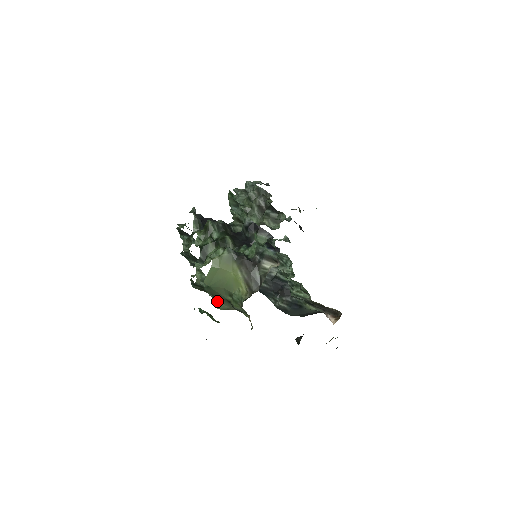
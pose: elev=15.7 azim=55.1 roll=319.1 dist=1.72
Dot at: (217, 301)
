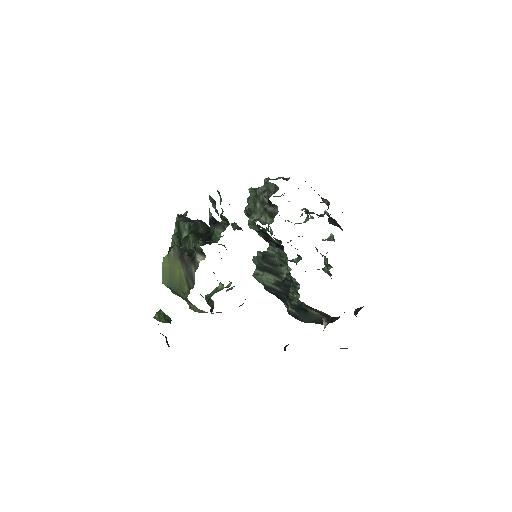
Dot at: (187, 303)
